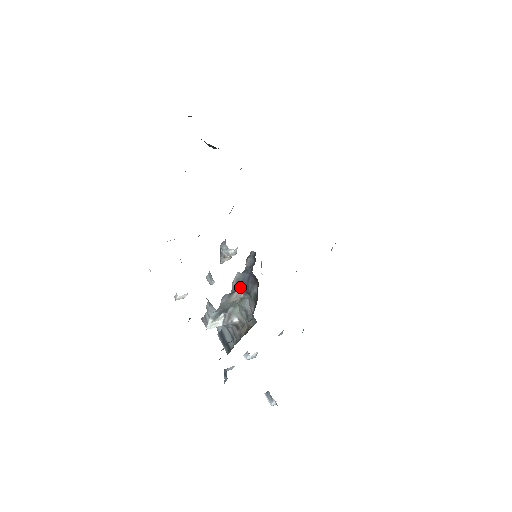
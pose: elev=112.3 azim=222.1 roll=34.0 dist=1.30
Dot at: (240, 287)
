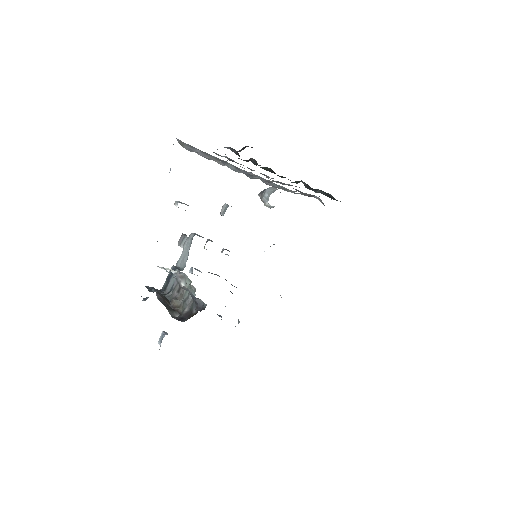
Dot at: occluded
